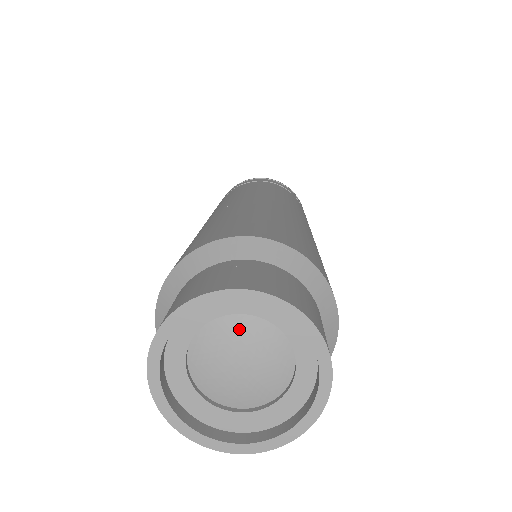
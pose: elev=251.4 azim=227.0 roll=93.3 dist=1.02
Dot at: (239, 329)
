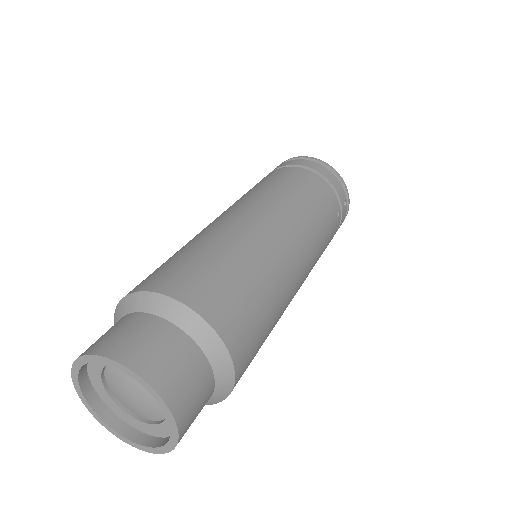
Dot at: occluded
